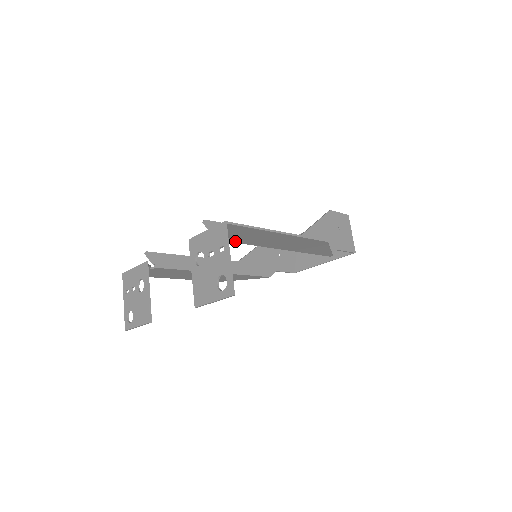
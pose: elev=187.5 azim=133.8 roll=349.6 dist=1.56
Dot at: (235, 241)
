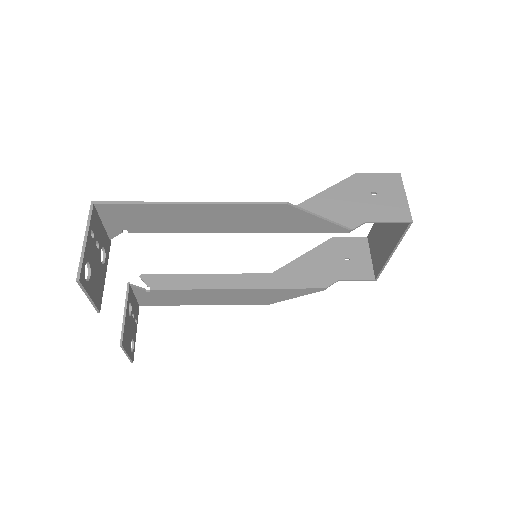
Dot at: (158, 231)
